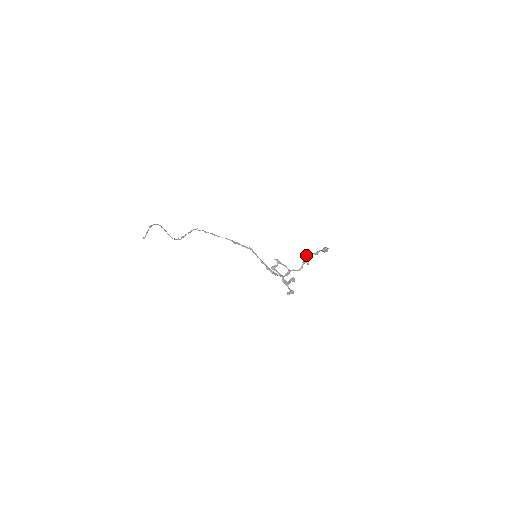
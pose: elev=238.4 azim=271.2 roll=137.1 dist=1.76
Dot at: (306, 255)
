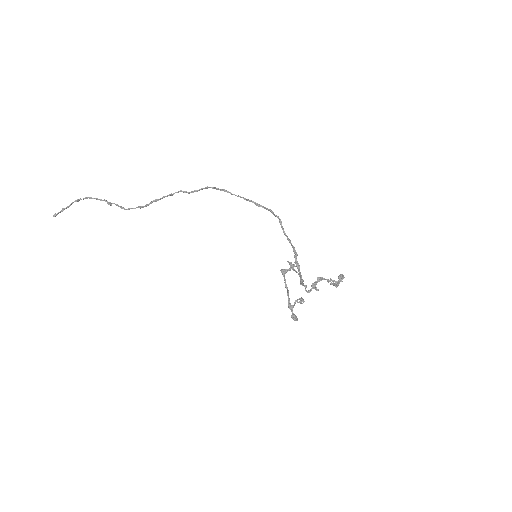
Dot at: (317, 278)
